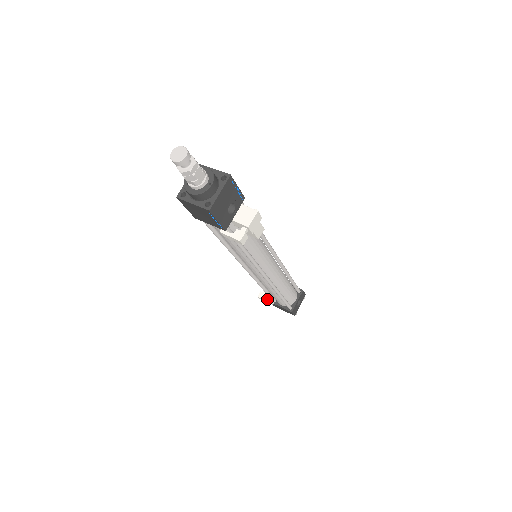
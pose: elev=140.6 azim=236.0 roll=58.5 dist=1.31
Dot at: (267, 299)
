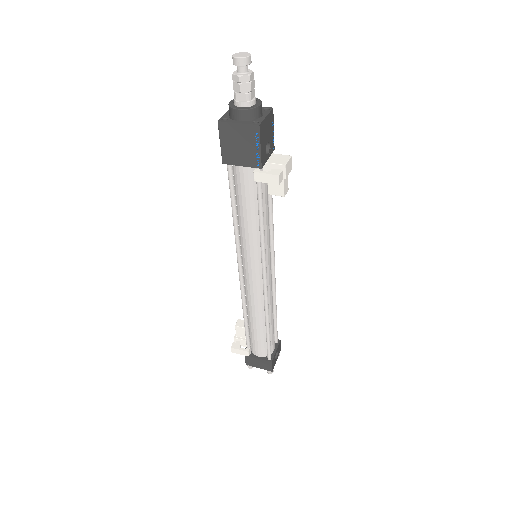
Dot at: (242, 348)
